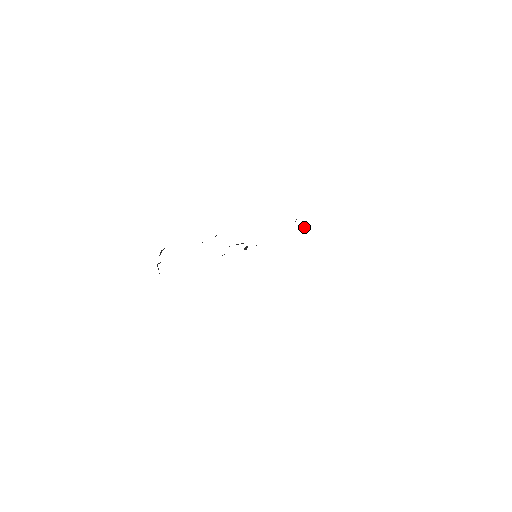
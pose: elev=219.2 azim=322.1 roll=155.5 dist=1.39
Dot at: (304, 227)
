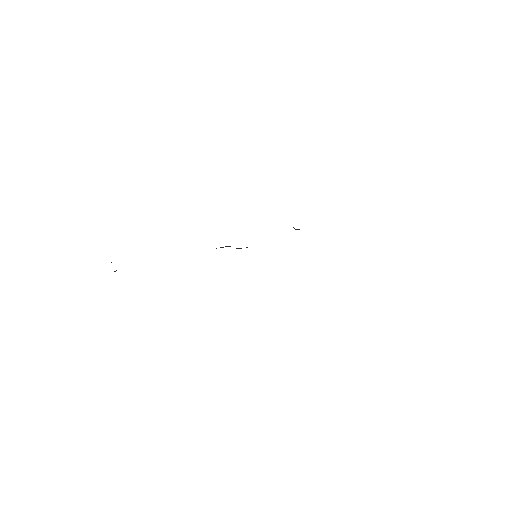
Dot at: (299, 229)
